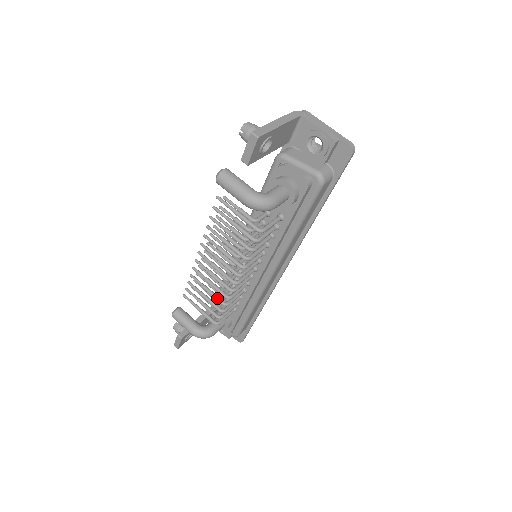
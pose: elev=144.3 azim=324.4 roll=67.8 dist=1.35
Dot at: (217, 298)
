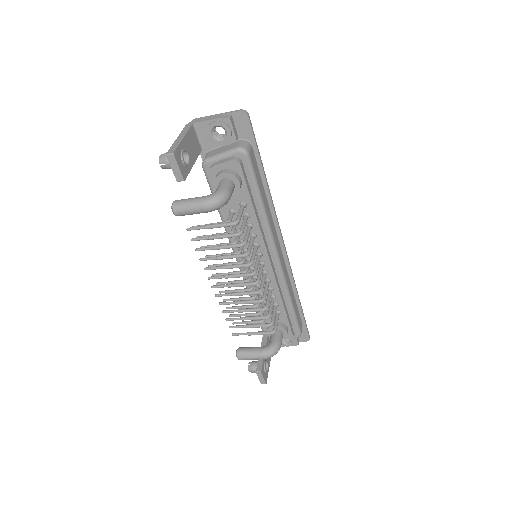
Dot at: (255, 309)
